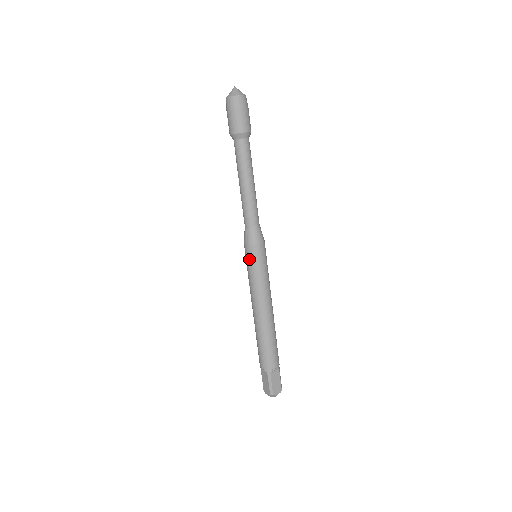
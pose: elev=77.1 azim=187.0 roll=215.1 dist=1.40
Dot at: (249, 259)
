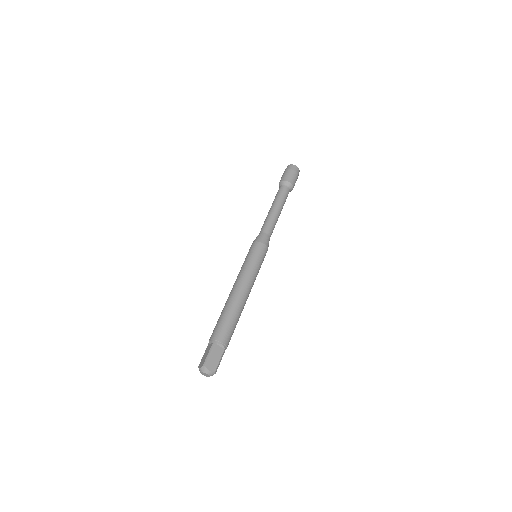
Dot at: (250, 251)
